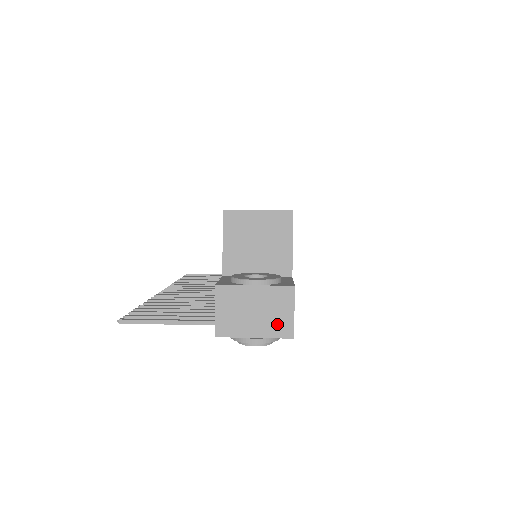
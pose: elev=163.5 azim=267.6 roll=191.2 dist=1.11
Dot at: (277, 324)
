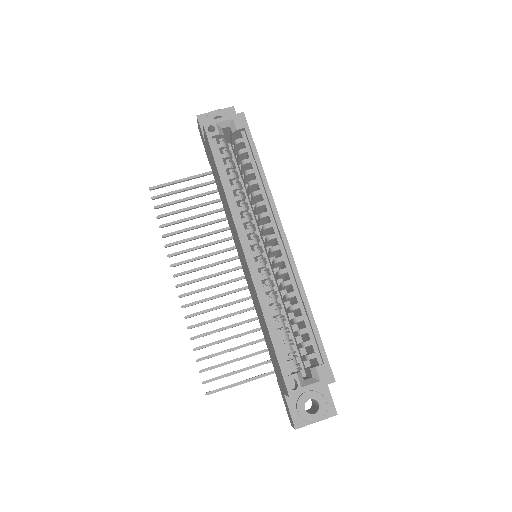
Dot at: occluded
